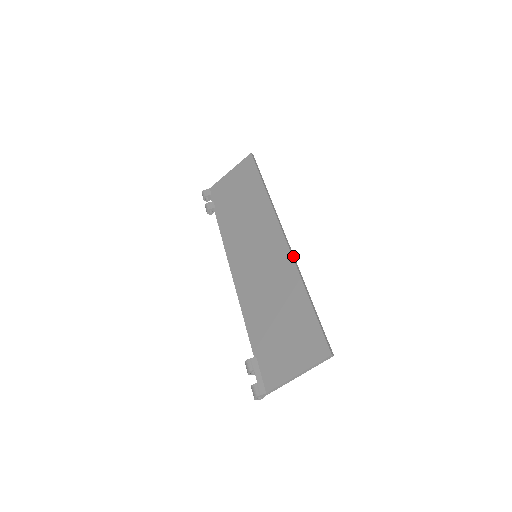
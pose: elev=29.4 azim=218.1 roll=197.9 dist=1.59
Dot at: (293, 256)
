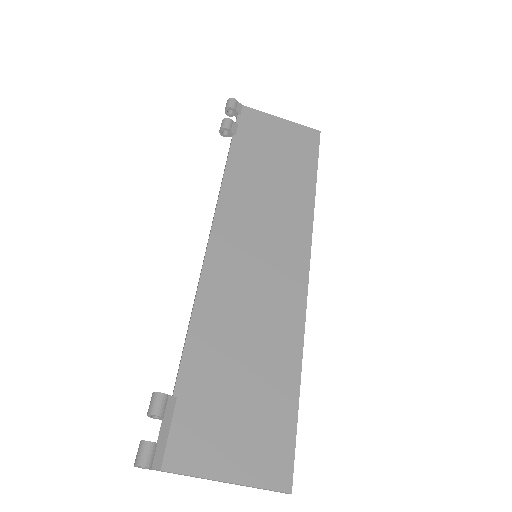
Dot at: (306, 308)
